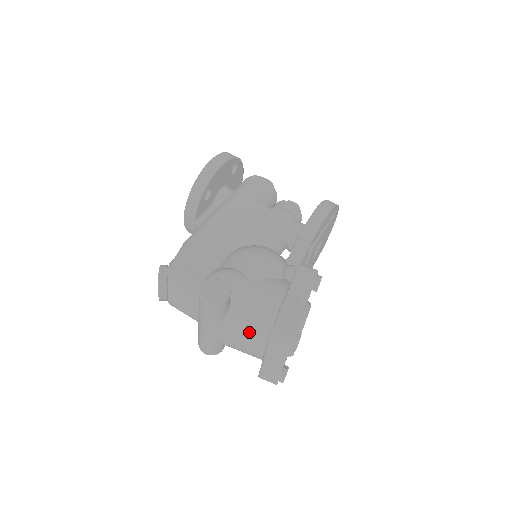
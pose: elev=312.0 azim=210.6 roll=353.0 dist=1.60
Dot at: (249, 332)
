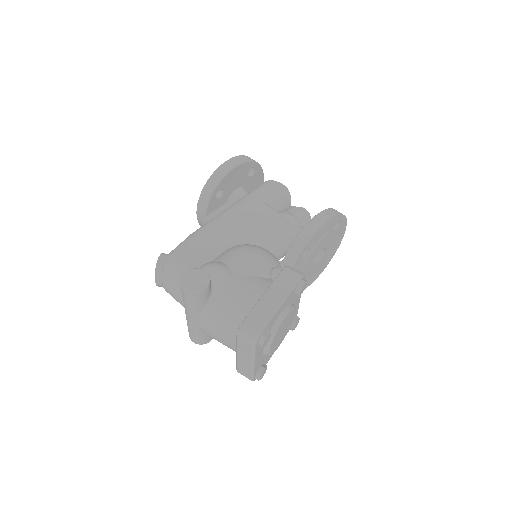
Dot at: (225, 324)
